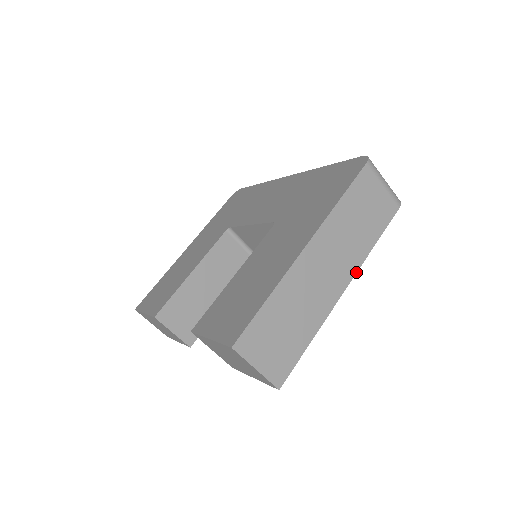
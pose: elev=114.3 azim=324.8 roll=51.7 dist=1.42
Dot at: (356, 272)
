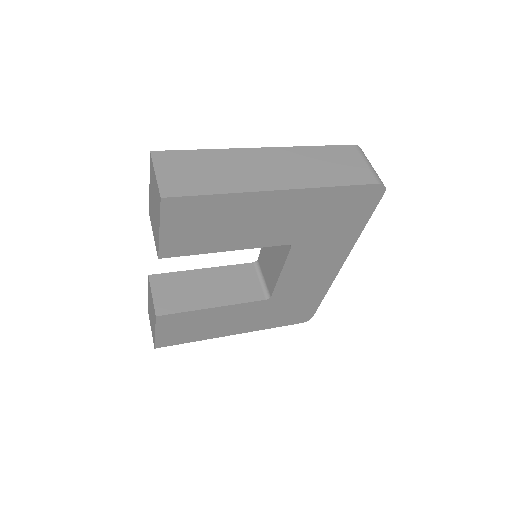
Dot at: (300, 188)
